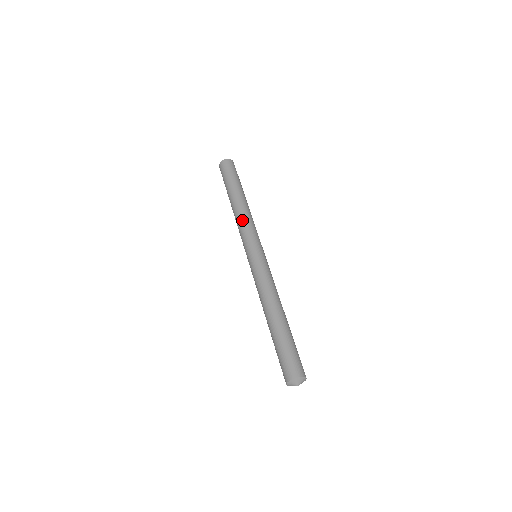
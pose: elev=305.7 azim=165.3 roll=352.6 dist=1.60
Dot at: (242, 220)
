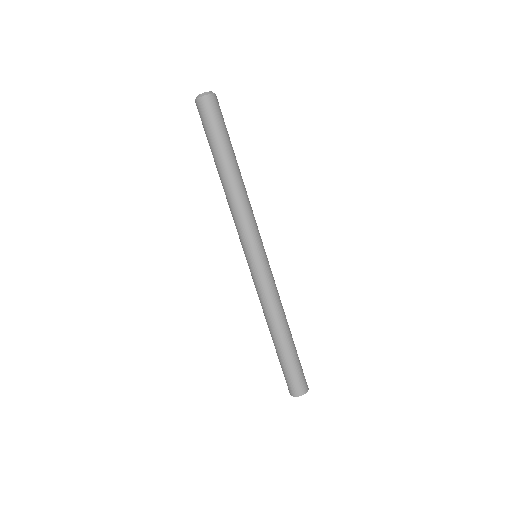
Dot at: (243, 209)
